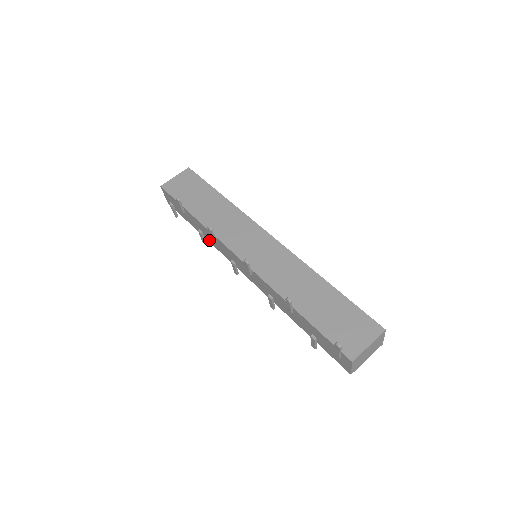
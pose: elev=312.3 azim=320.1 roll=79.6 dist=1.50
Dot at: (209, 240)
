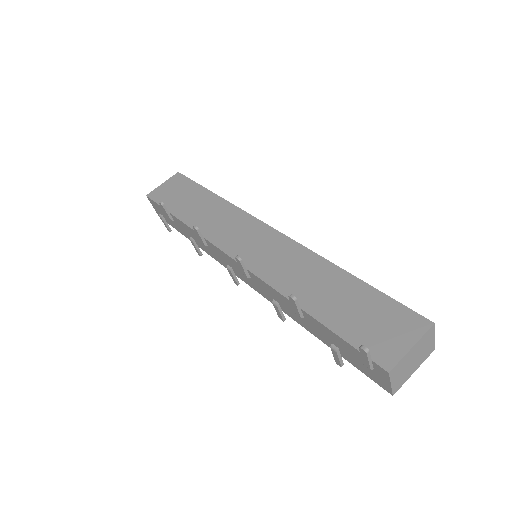
Dot at: (202, 248)
